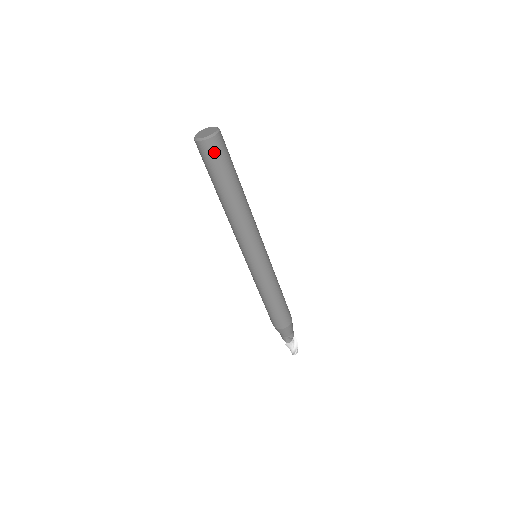
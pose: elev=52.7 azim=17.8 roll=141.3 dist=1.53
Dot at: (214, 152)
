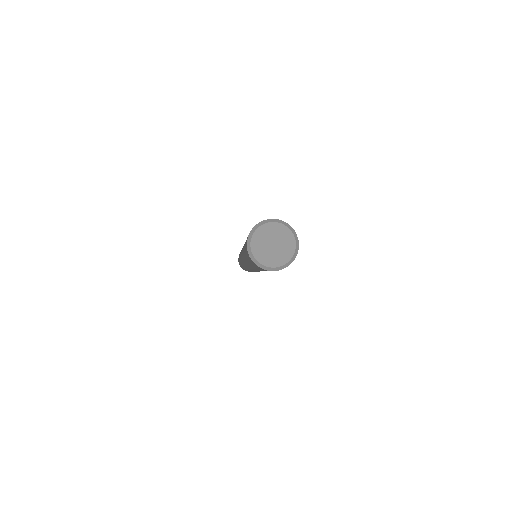
Dot at: occluded
